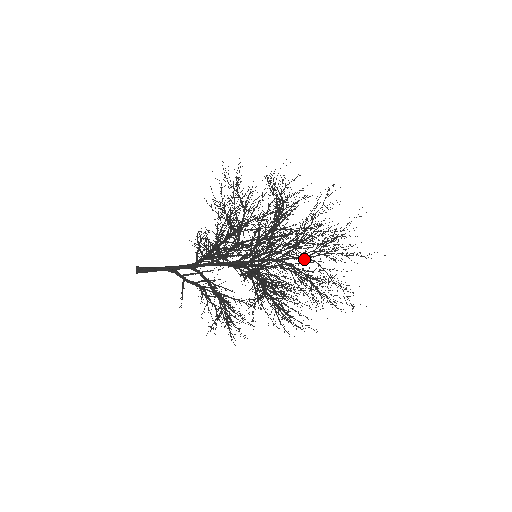
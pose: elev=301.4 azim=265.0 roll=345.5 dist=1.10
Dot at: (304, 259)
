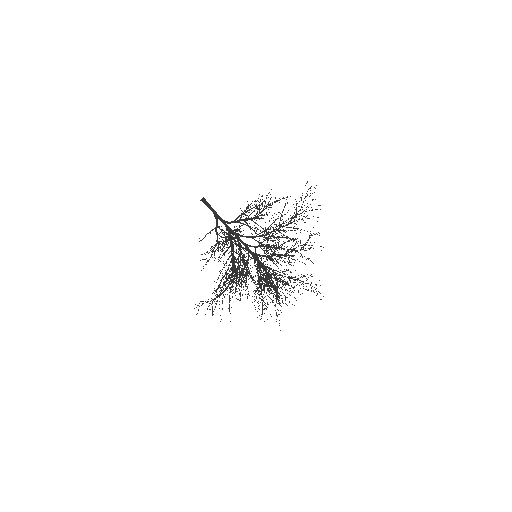
Dot at: occluded
